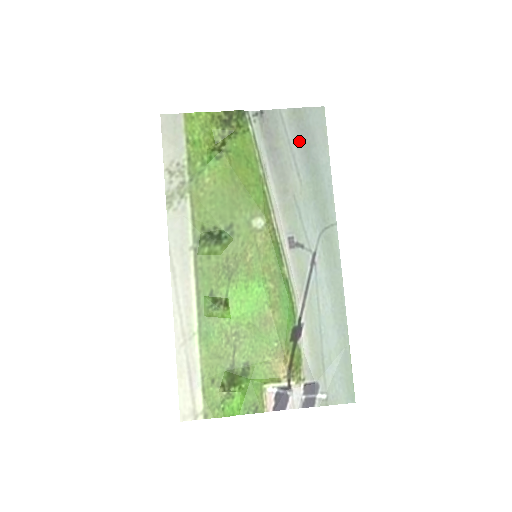
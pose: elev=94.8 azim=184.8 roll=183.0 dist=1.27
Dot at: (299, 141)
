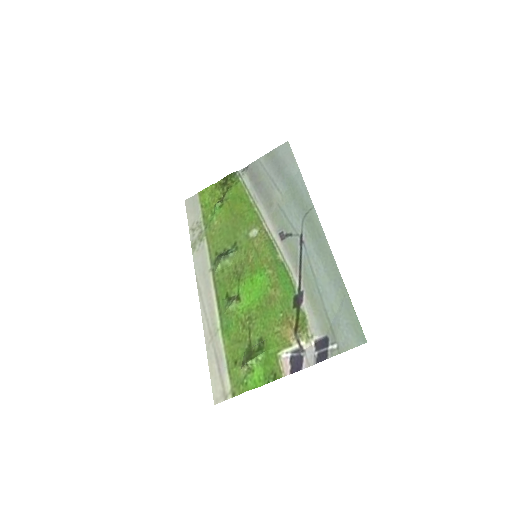
Dot at: (274, 170)
